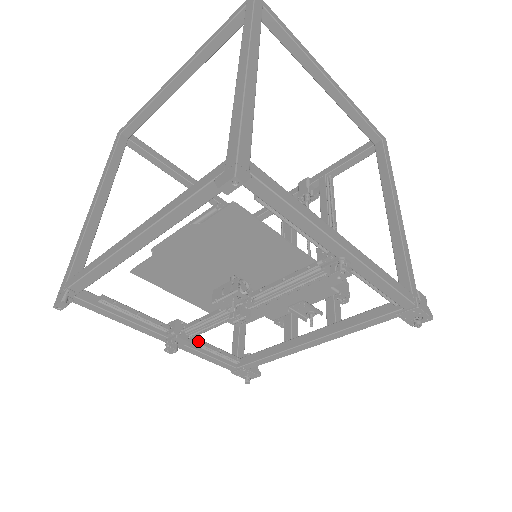
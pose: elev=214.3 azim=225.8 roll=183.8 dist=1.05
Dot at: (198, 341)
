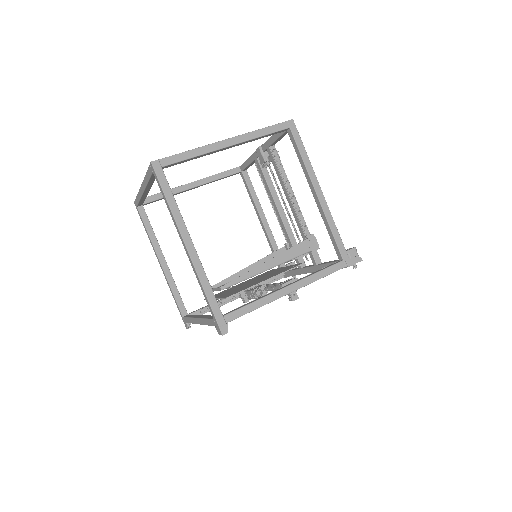
Dot at: occluded
